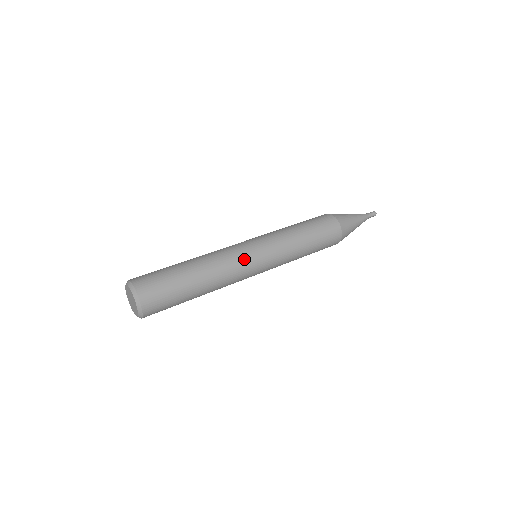
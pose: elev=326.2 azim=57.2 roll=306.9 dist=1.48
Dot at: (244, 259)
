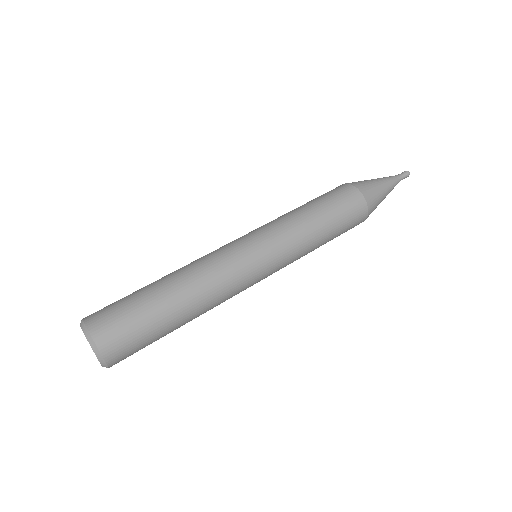
Dot at: (236, 261)
